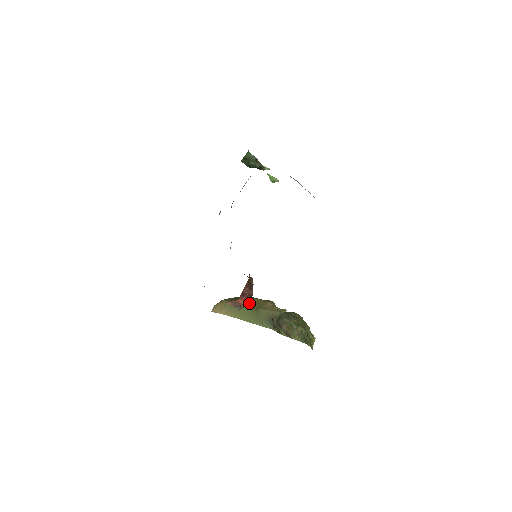
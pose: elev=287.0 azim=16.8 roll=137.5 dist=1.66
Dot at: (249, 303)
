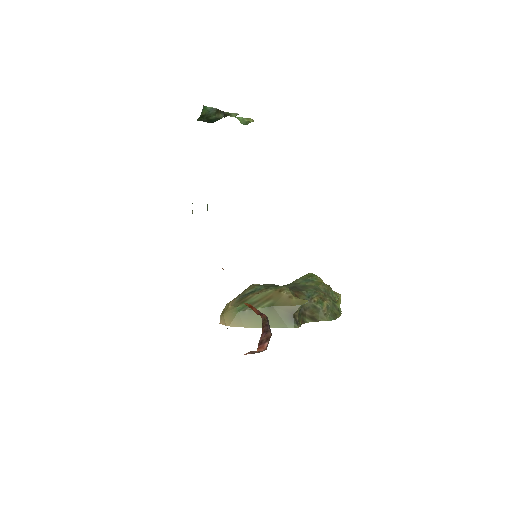
Dot at: (260, 301)
